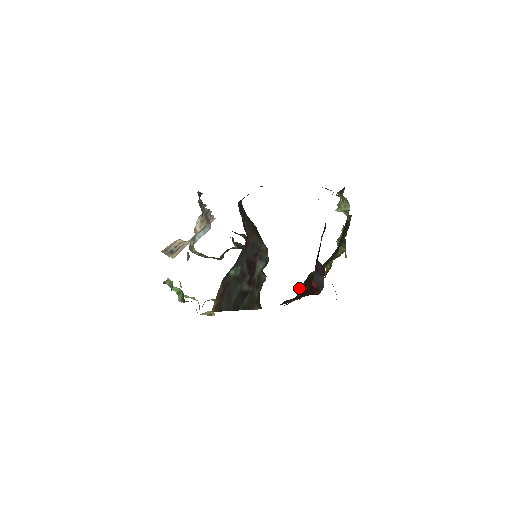
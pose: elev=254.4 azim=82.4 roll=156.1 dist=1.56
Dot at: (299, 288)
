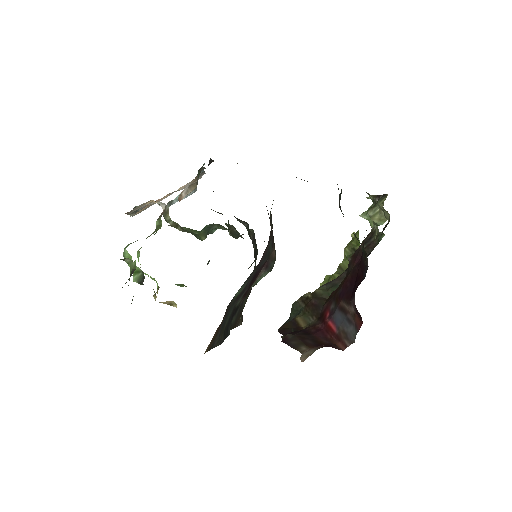
Dot at: (294, 303)
